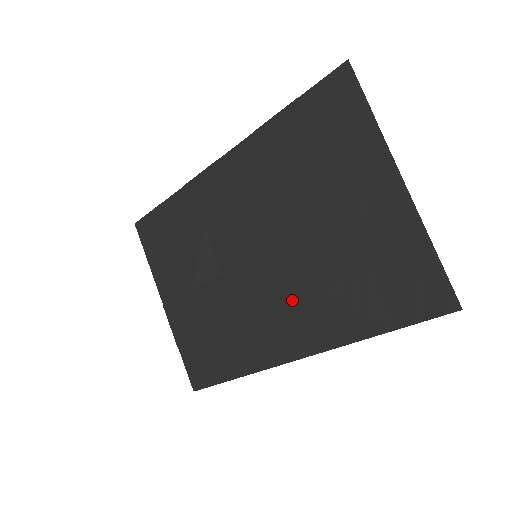
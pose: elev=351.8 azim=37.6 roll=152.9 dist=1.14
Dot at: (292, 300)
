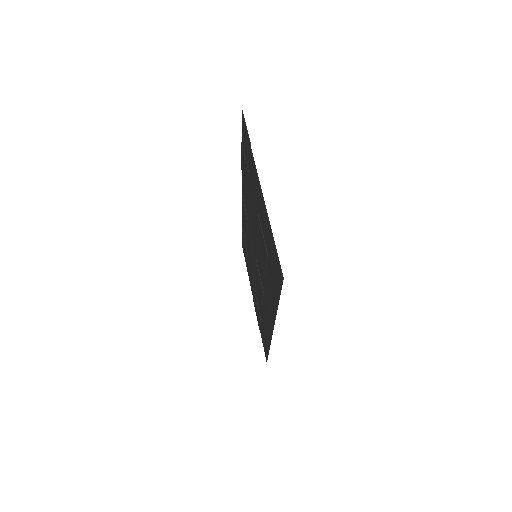
Dot at: (264, 285)
